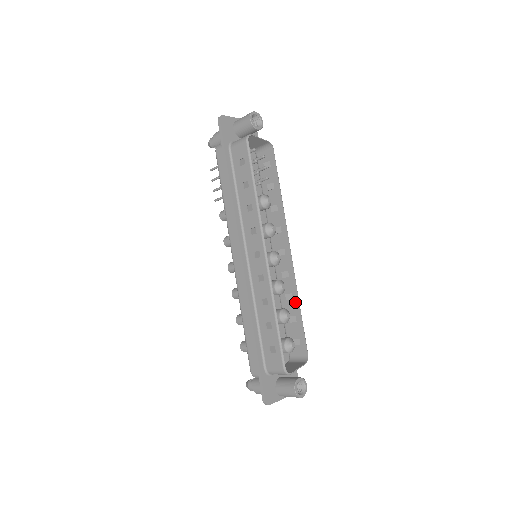
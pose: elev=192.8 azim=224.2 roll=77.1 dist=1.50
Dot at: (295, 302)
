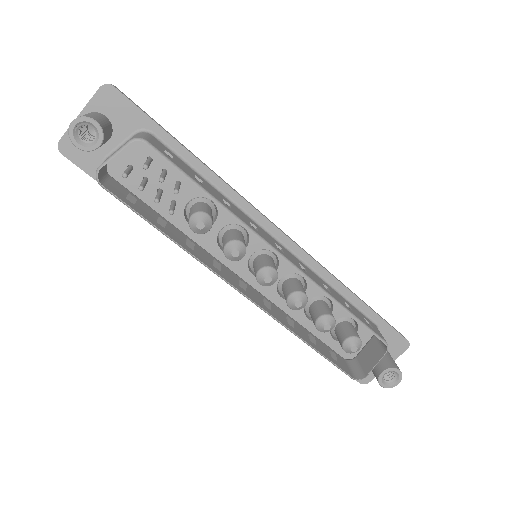
Dot at: (333, 299)
